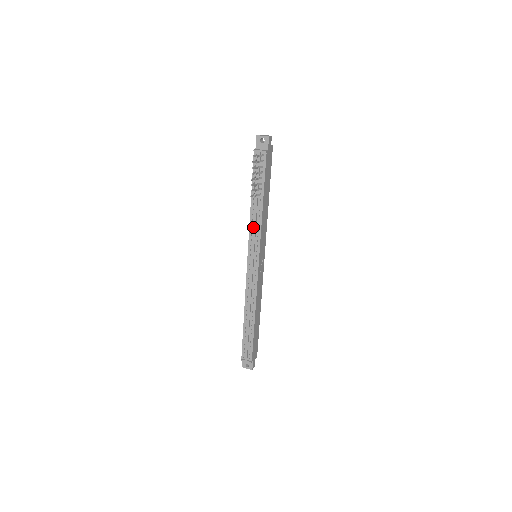
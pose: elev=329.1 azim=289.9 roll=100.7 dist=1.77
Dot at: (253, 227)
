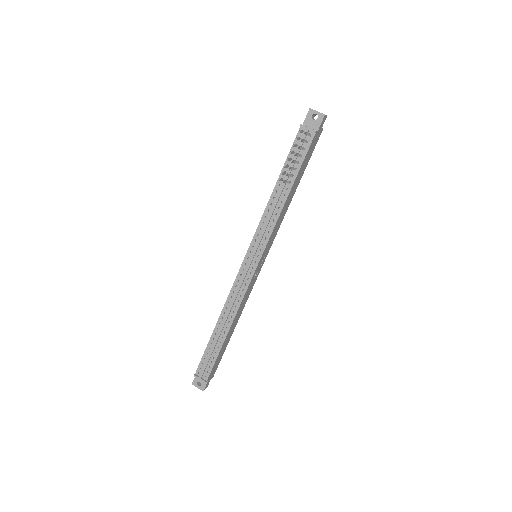
Dot at: (266, 219)
